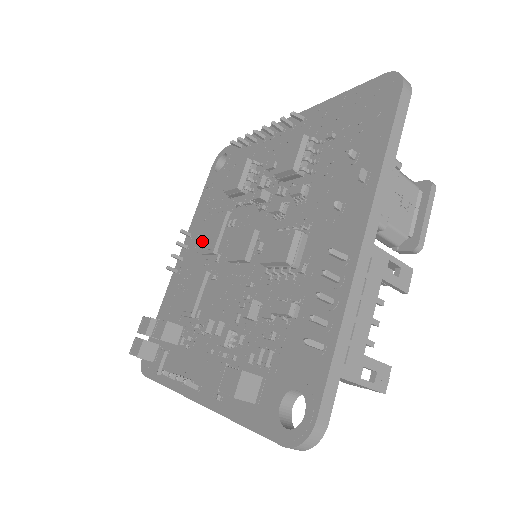
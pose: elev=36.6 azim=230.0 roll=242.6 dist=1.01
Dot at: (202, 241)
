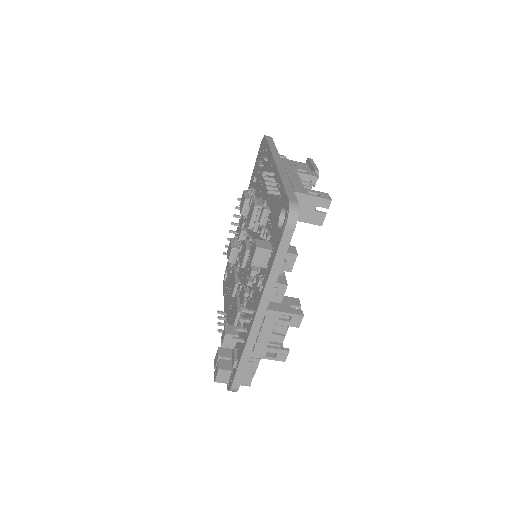
Dot at: (231, 300)
